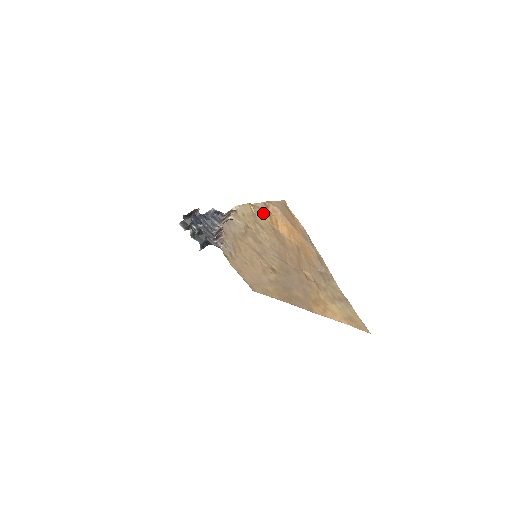
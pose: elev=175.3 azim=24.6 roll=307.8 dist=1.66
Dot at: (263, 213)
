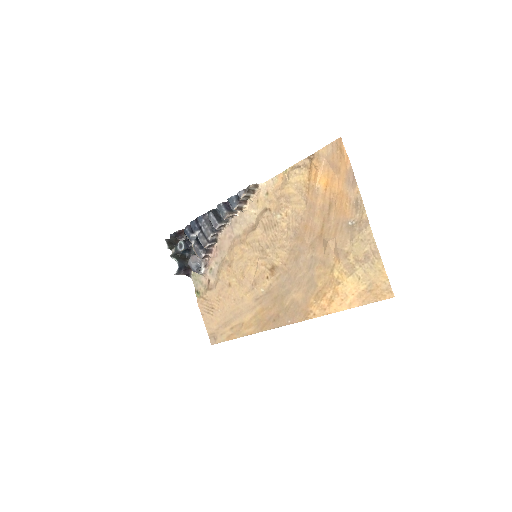
Dot at: (302, 171)
